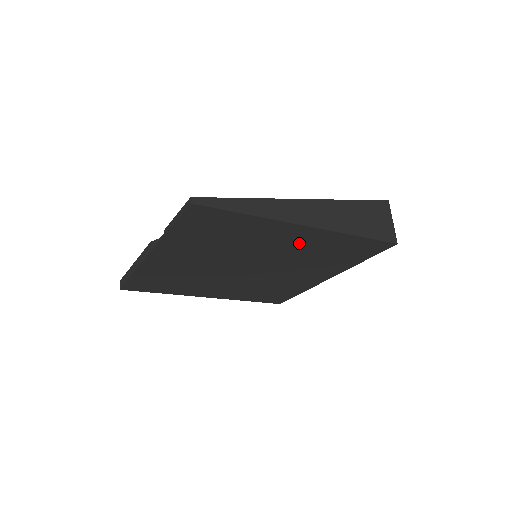
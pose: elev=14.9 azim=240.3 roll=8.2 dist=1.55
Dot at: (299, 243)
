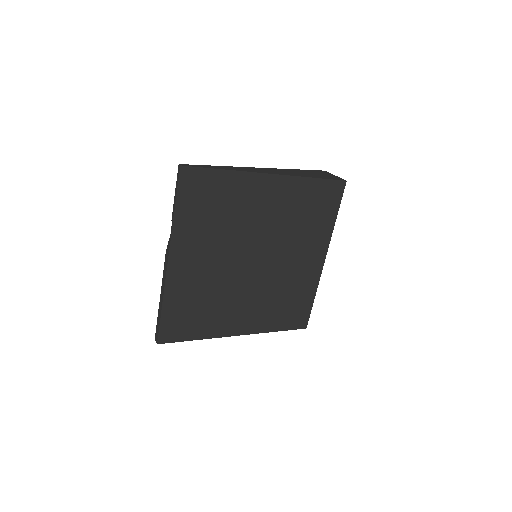
Dot at: (276, 203)
